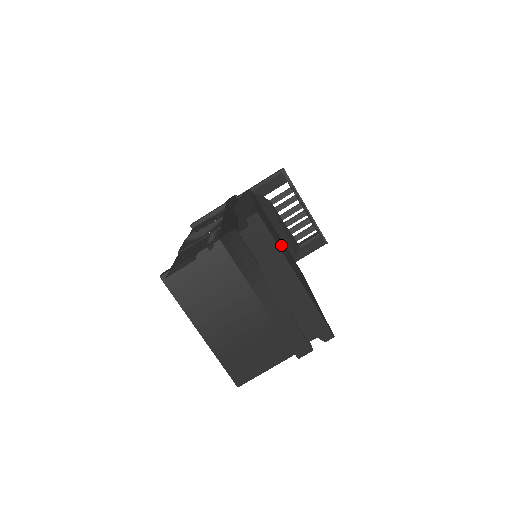
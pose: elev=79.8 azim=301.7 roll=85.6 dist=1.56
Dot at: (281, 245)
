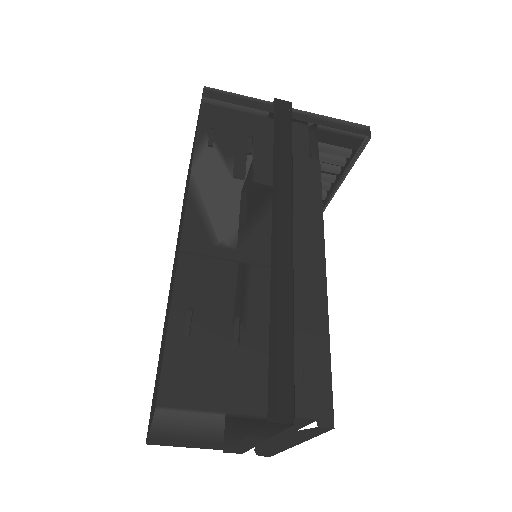
Dot at: occluded
